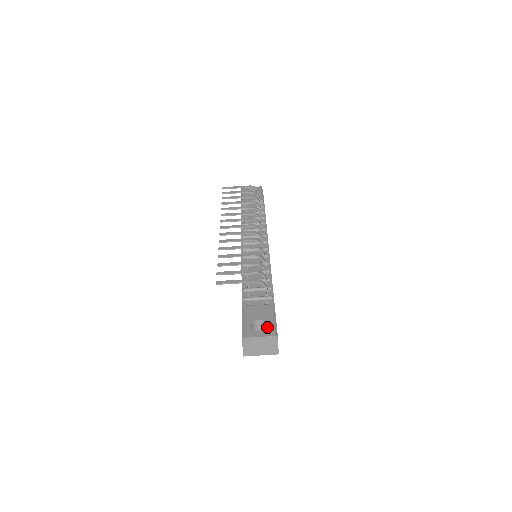
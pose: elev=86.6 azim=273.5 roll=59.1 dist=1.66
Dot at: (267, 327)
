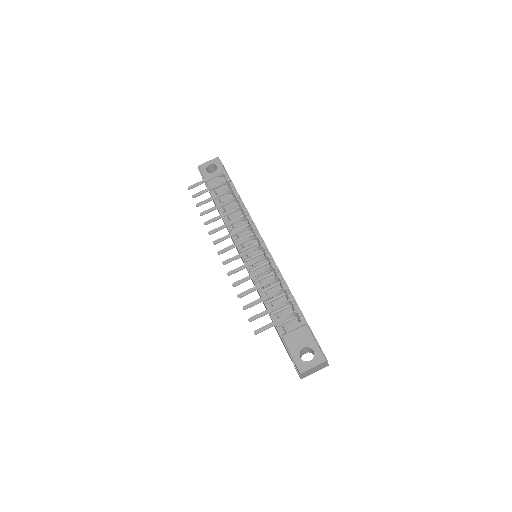
Dot at: (314, 354)
